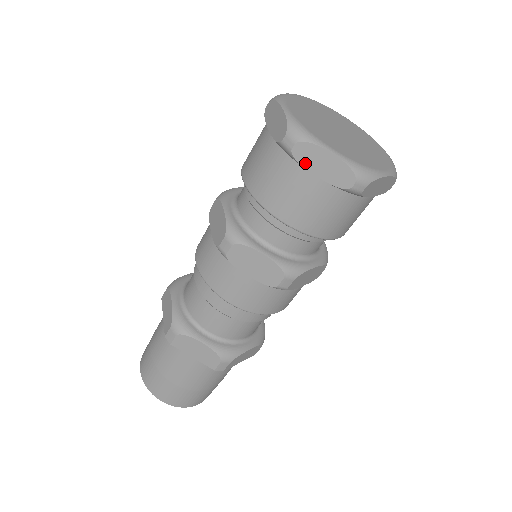
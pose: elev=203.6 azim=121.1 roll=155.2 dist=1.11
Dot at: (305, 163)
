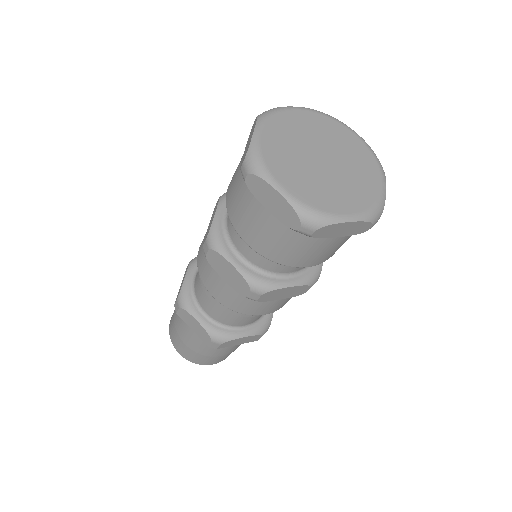
Dot at: (257, 195)
